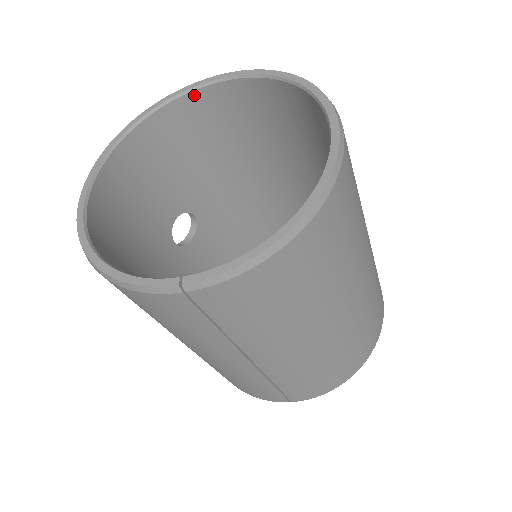
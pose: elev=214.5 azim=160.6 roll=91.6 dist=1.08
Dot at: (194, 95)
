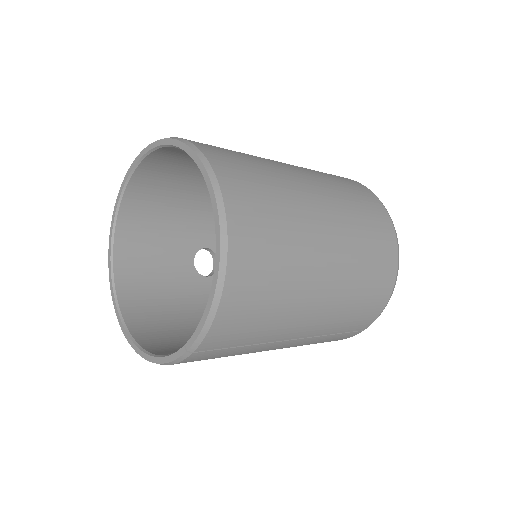
Dot at: (129, 190)
